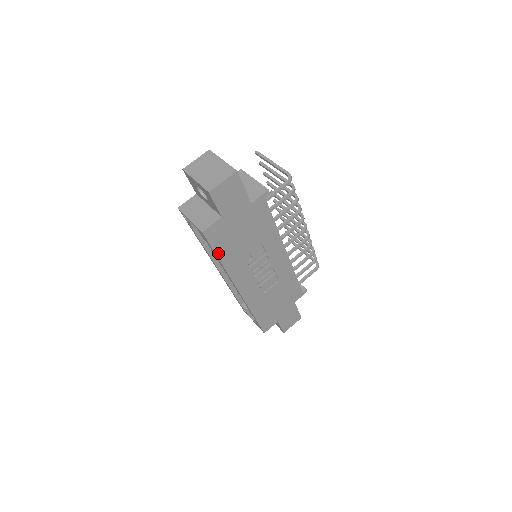
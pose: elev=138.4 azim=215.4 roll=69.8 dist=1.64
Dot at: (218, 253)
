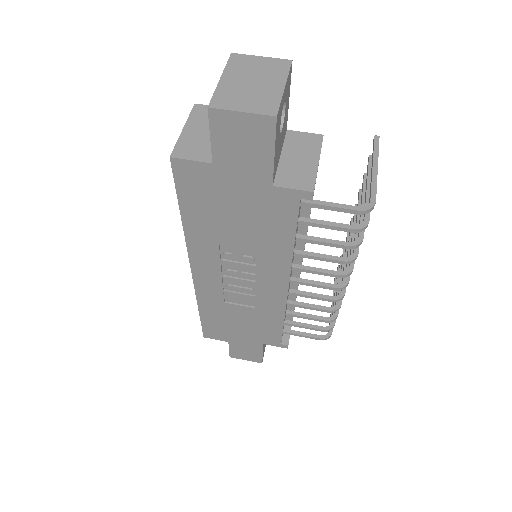
Dot at: (183, 205)
